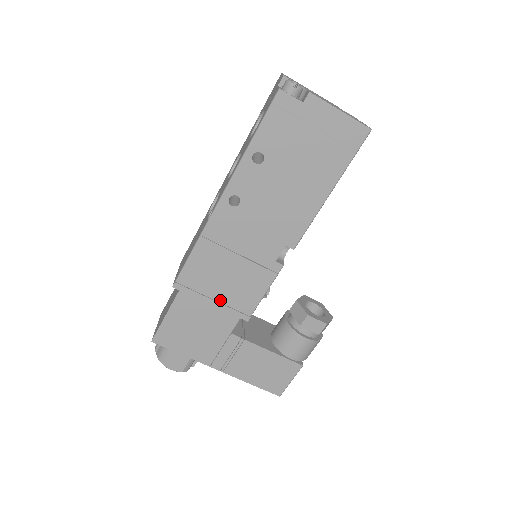
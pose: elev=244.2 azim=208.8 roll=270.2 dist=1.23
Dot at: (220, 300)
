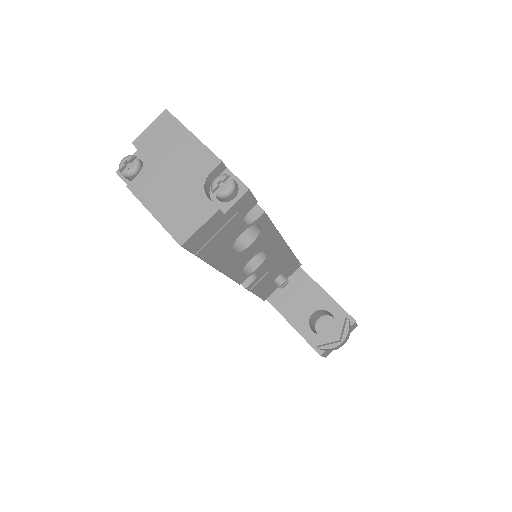
Dot at: occluded
